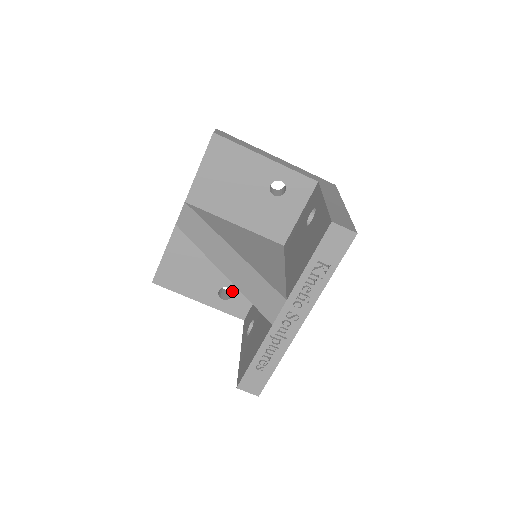
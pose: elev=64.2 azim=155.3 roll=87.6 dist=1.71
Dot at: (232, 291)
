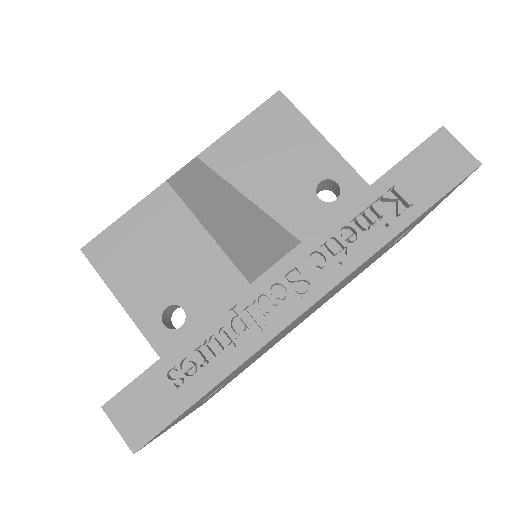
Dot at: (186, 317)
